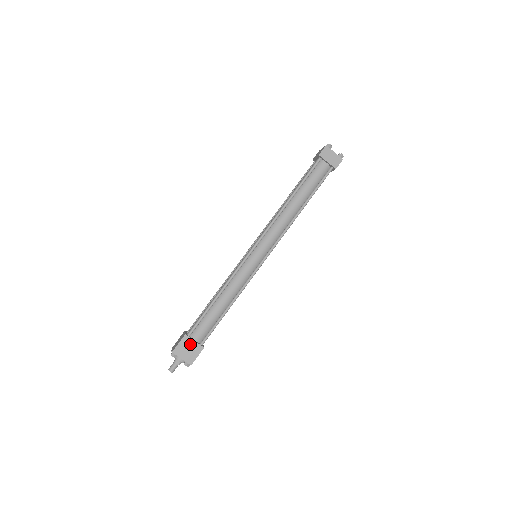
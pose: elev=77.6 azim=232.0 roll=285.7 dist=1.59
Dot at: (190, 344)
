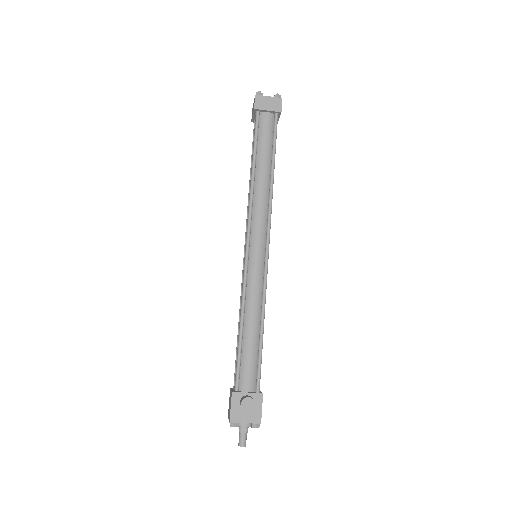
Dot at: (244, 399)
